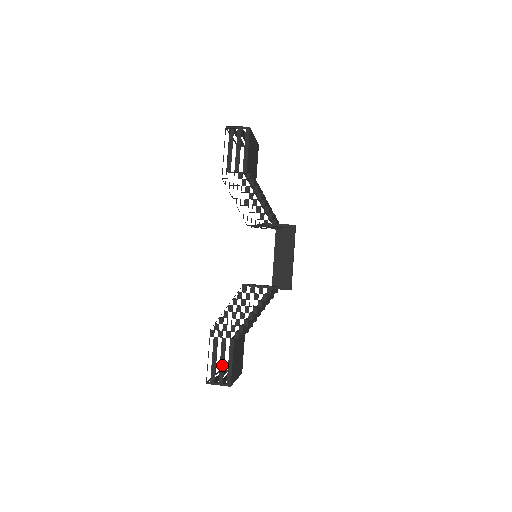
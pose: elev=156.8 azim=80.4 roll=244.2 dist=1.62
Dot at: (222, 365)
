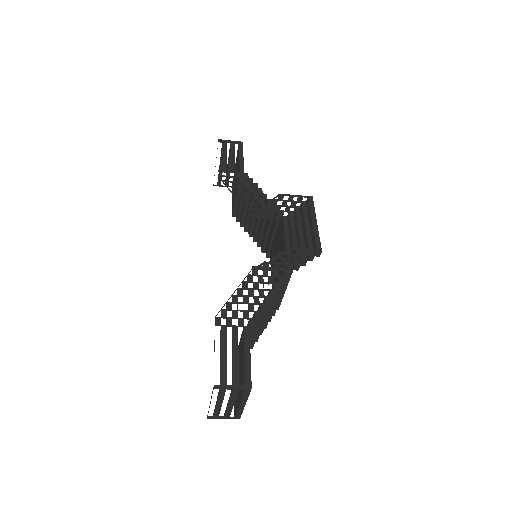
Dot at: (236, 360)
